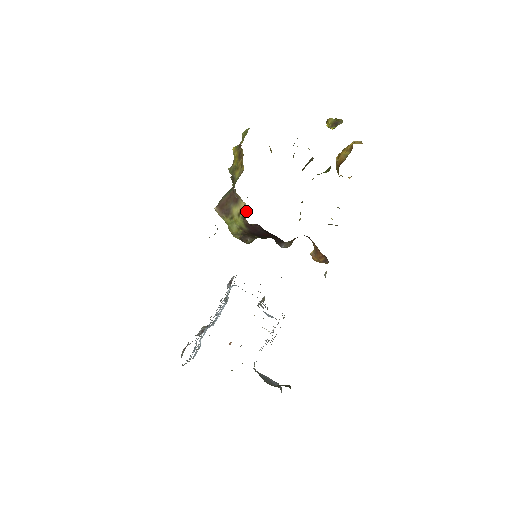
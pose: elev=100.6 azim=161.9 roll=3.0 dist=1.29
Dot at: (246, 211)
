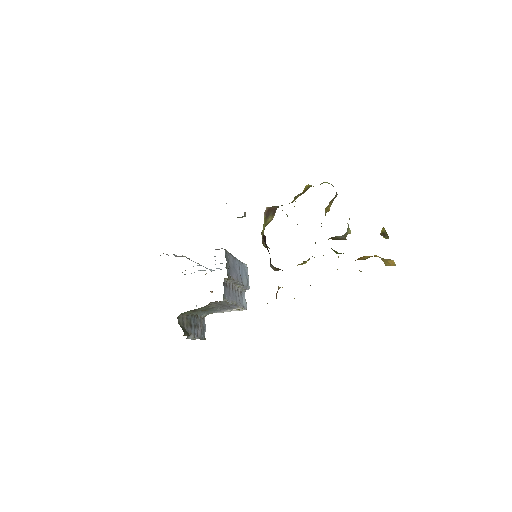
Dot at: occluded
